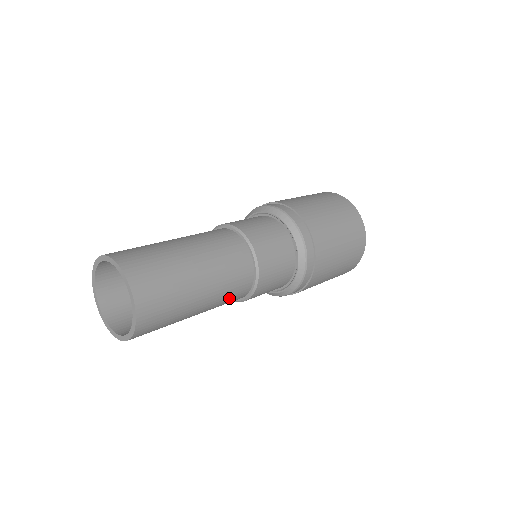
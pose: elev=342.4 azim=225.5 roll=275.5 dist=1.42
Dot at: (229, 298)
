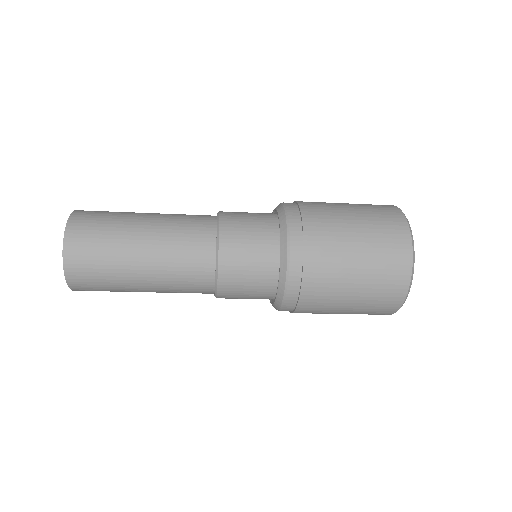
Dot at: (185, 289)
